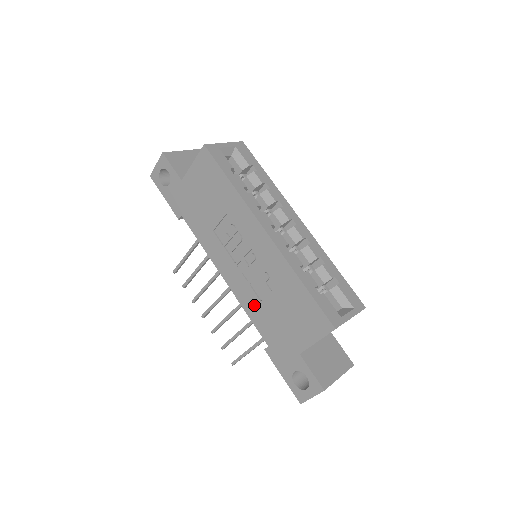
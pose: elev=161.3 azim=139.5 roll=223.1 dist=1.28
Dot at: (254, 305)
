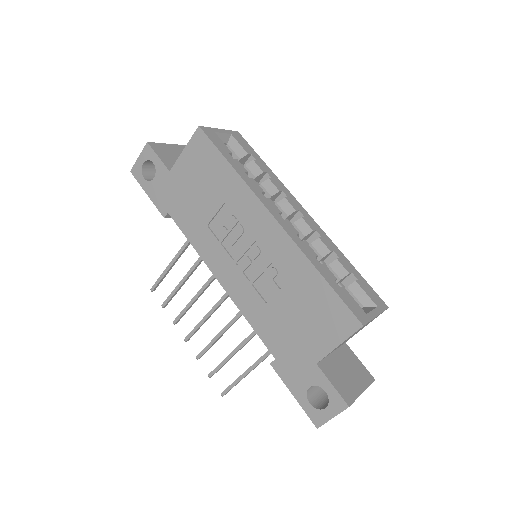
Dot at: (258, 309)
